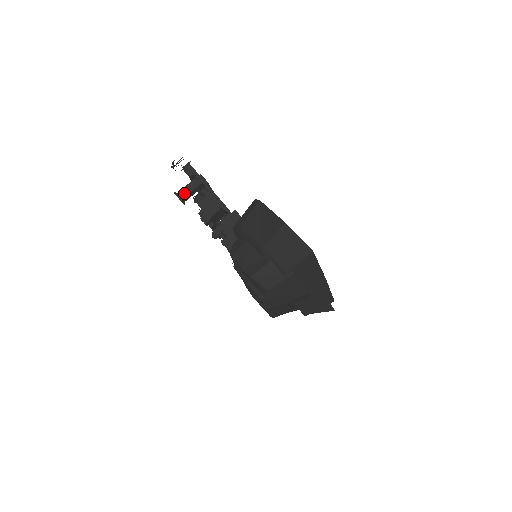
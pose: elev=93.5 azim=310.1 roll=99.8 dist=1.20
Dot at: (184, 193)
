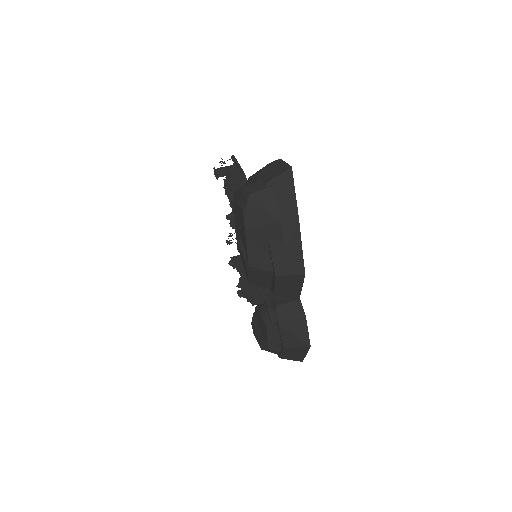
Dot at: (220, 170)
